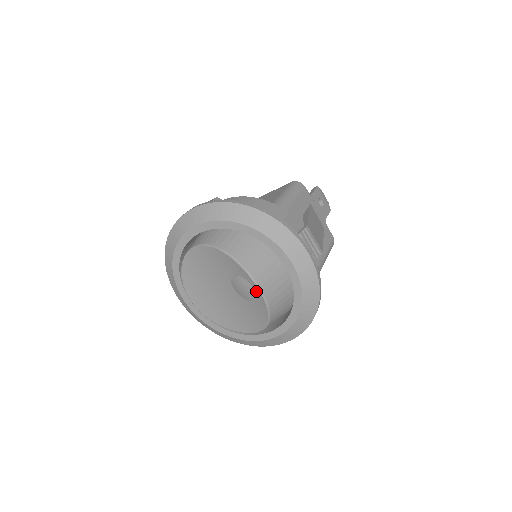
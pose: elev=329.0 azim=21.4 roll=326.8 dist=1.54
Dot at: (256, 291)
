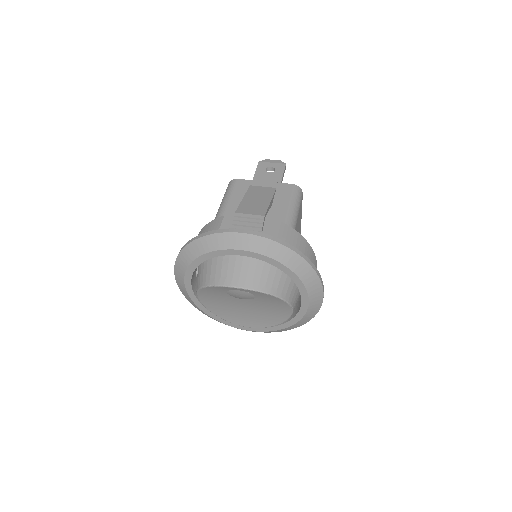
Dot at: (242, 290)
